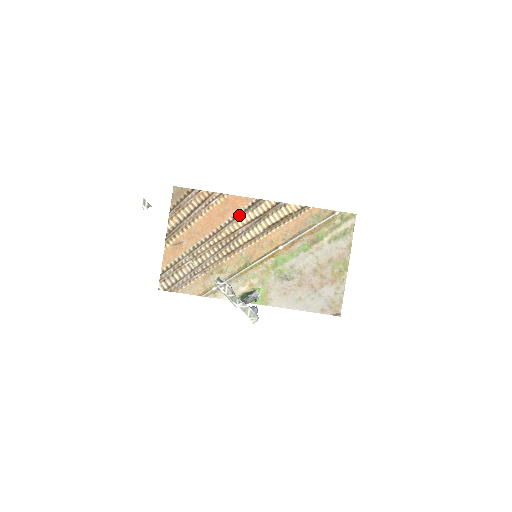
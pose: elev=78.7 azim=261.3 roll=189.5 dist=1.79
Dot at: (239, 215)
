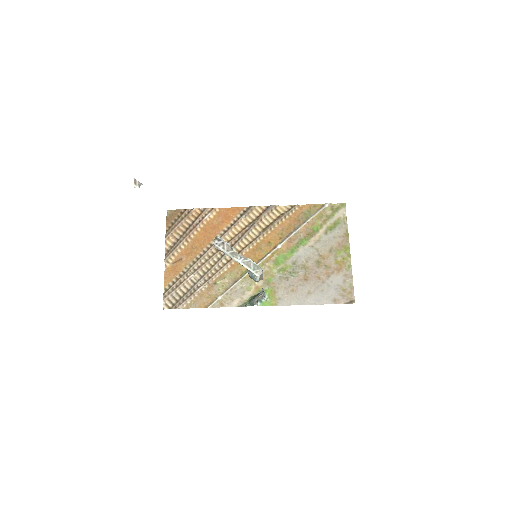
Dot at: (233, 224)
